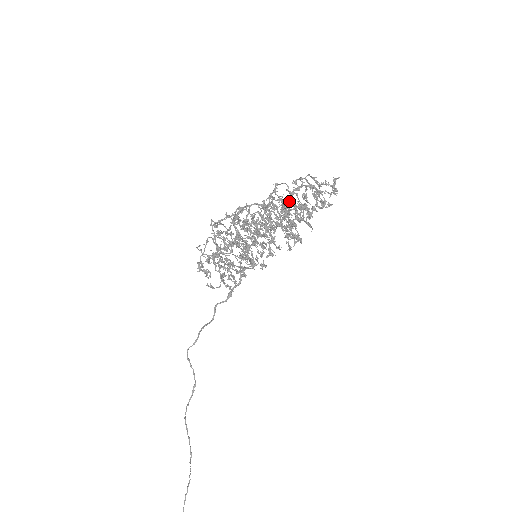
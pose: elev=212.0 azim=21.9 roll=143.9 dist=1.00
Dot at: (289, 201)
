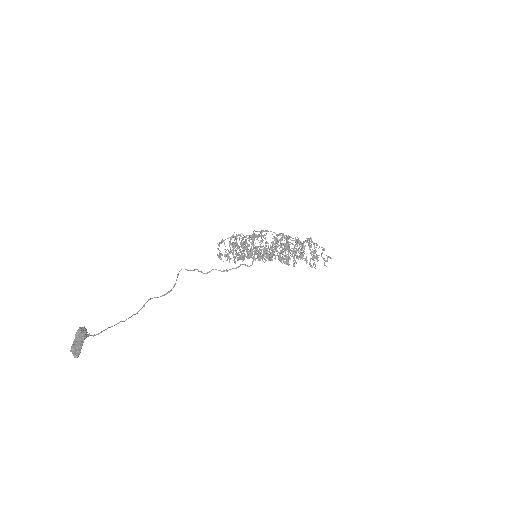
Dot at: occluded
